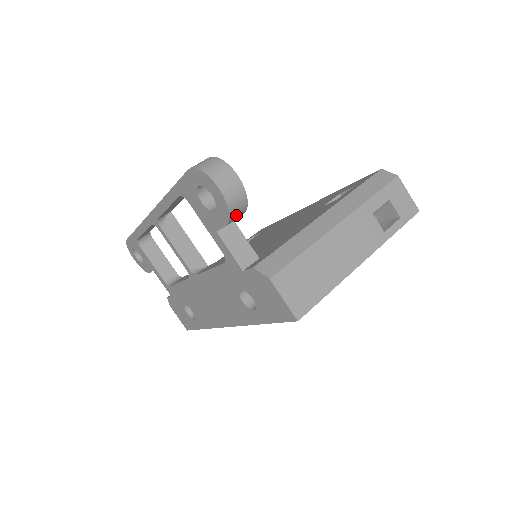
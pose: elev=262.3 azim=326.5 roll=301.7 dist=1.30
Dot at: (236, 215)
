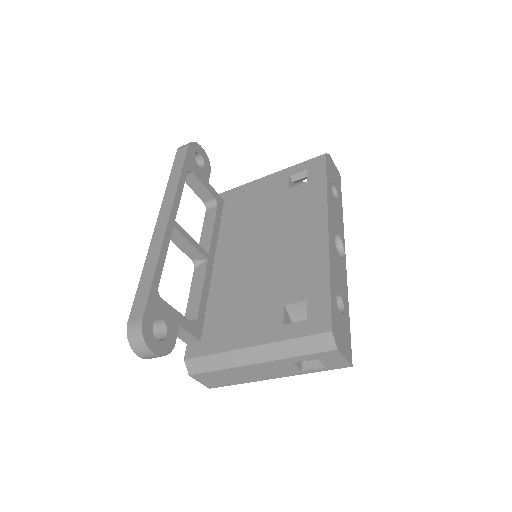
Dot at: occluded
